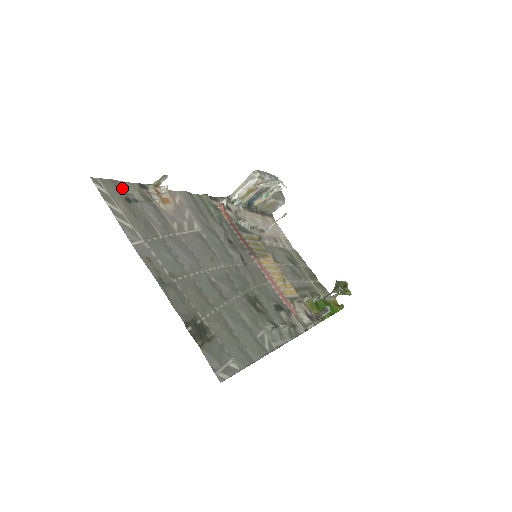
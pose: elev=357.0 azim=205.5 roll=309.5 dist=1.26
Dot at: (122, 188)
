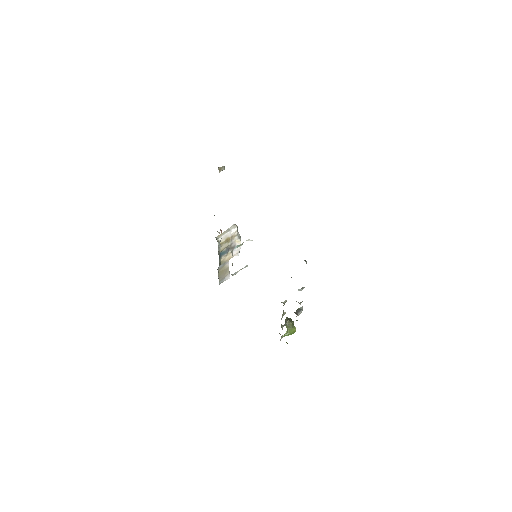
Dot at: occluded
